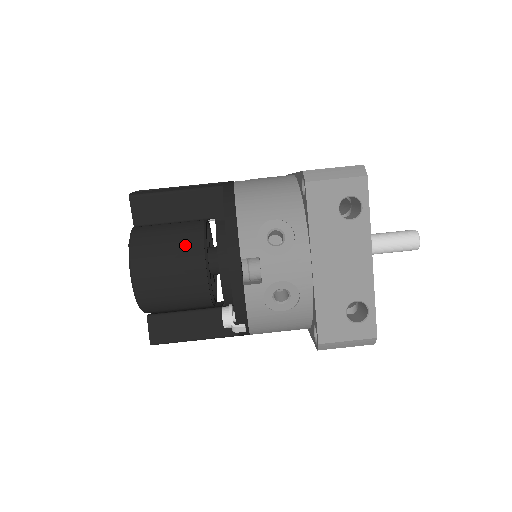
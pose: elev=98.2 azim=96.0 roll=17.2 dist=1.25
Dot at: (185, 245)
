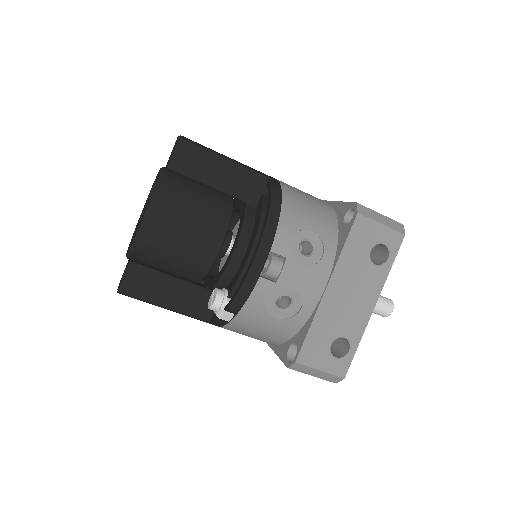
Dot at: (212, 212)
